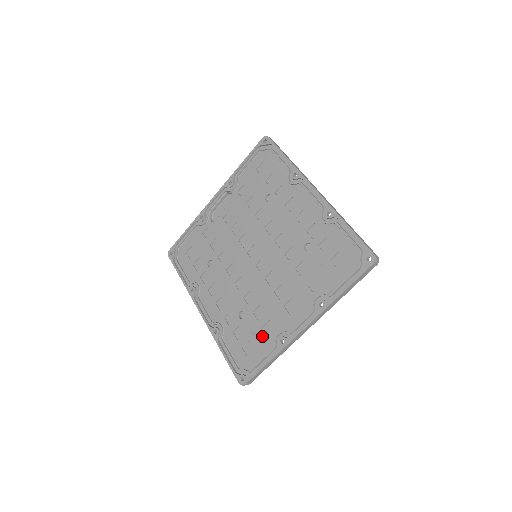
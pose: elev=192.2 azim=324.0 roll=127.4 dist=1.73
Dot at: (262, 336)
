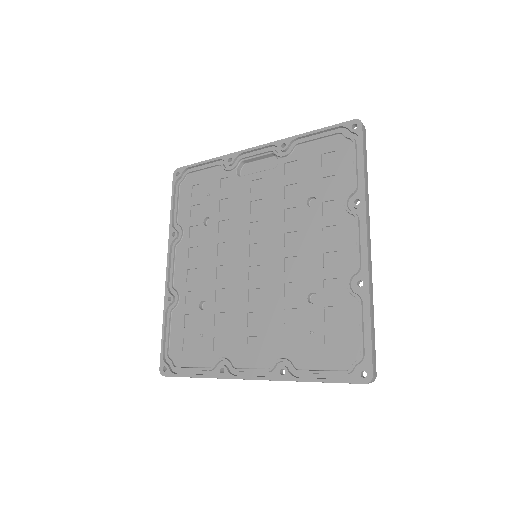
Dot at: (208, 346)
